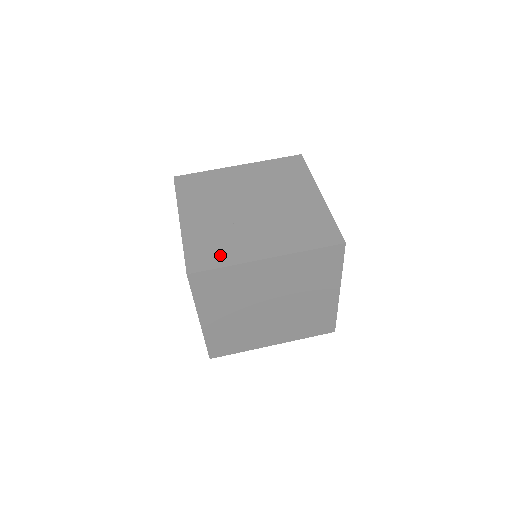
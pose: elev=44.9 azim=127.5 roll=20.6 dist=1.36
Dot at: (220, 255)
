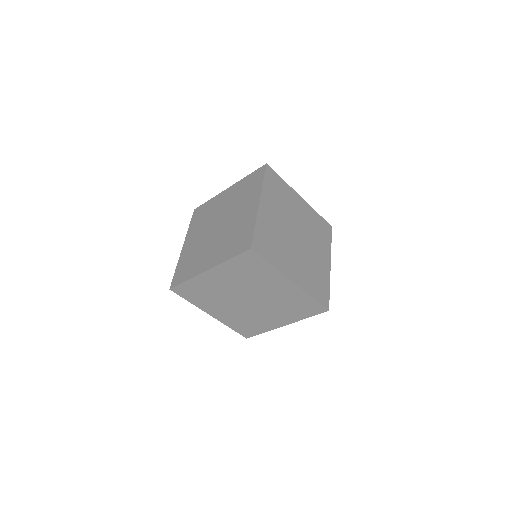
Dot at: (188, 272)
